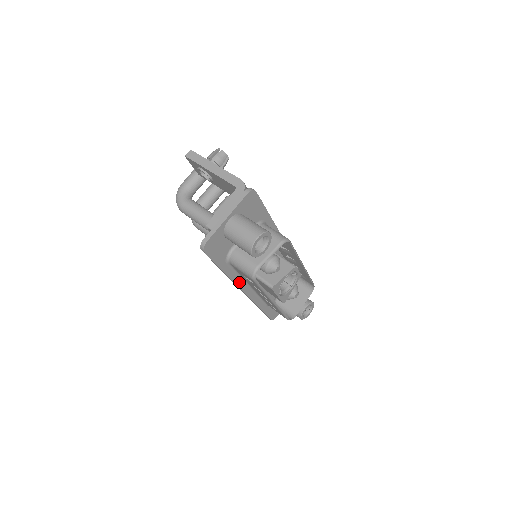
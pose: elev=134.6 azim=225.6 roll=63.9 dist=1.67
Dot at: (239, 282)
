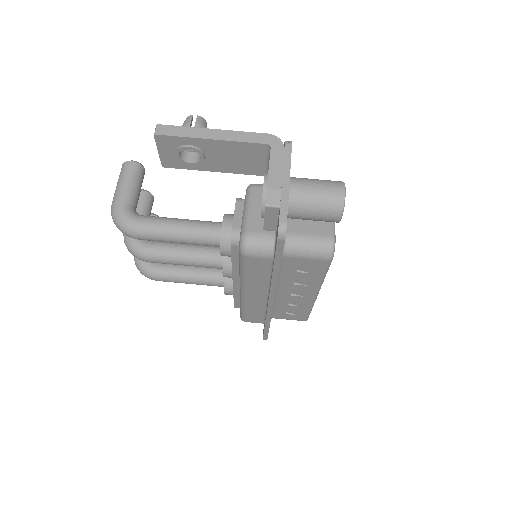
Dot at: occluded
